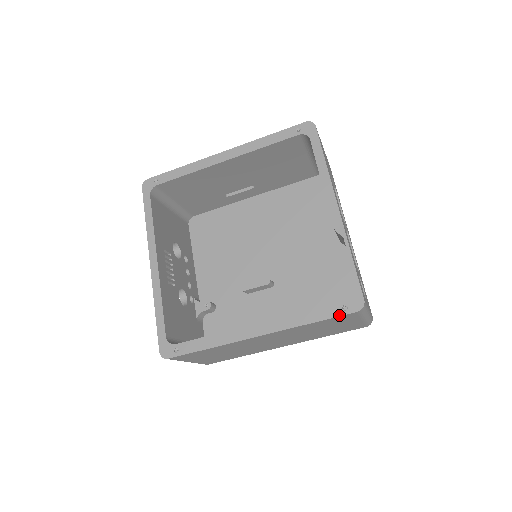
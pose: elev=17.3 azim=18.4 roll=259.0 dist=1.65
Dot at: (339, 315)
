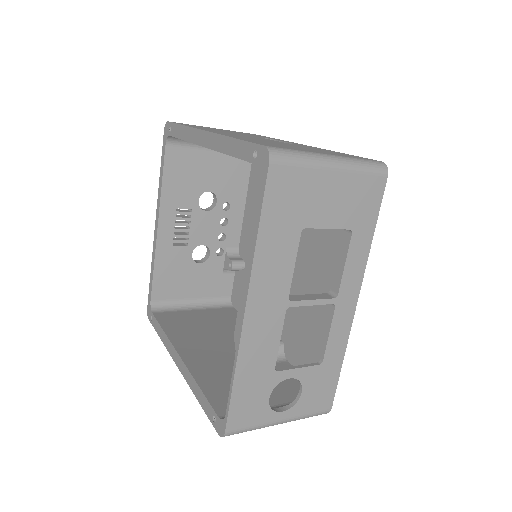
Dot at: (210, 420)
